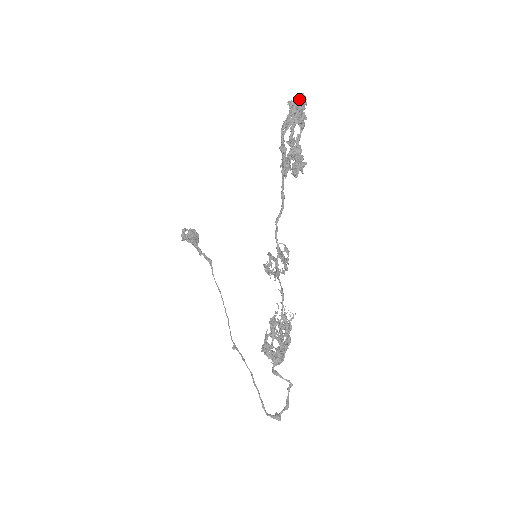
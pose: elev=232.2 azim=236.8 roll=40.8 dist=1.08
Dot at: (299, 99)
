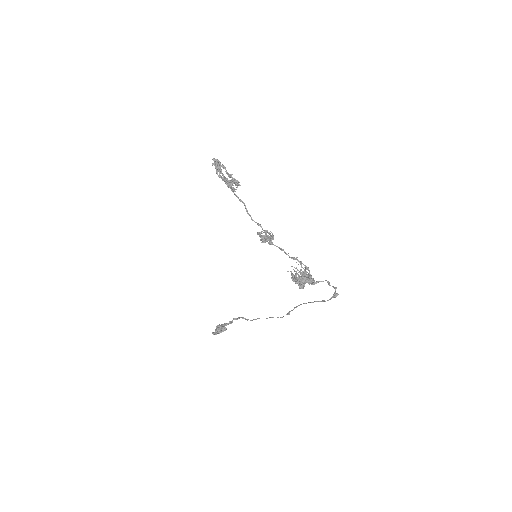
Dot at: (215, 159)
